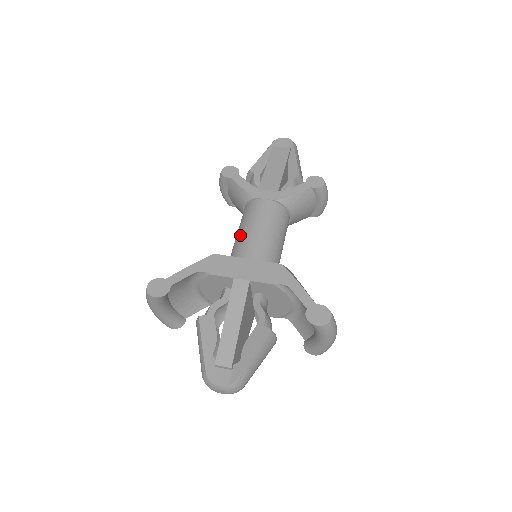
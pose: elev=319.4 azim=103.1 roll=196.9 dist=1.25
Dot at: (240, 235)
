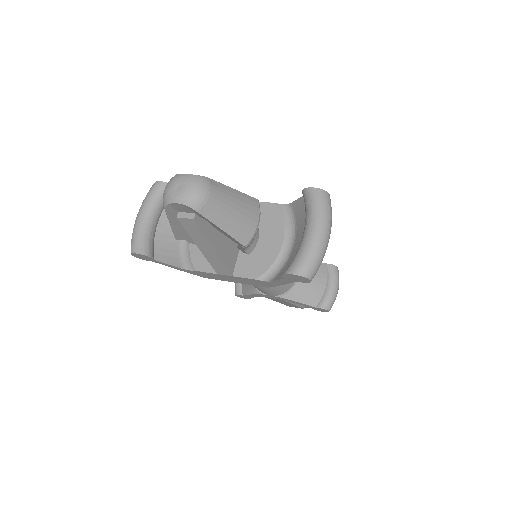
Dot at: occluded
